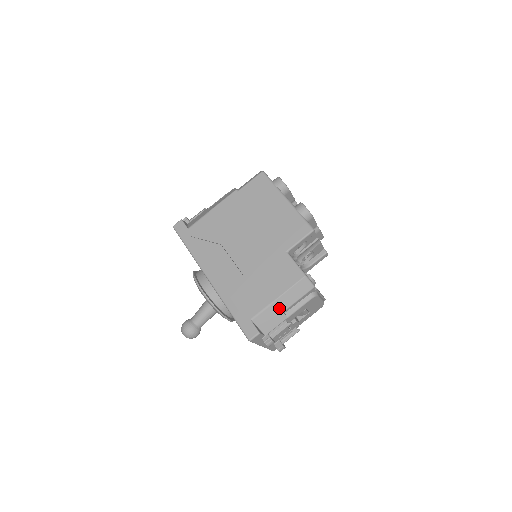
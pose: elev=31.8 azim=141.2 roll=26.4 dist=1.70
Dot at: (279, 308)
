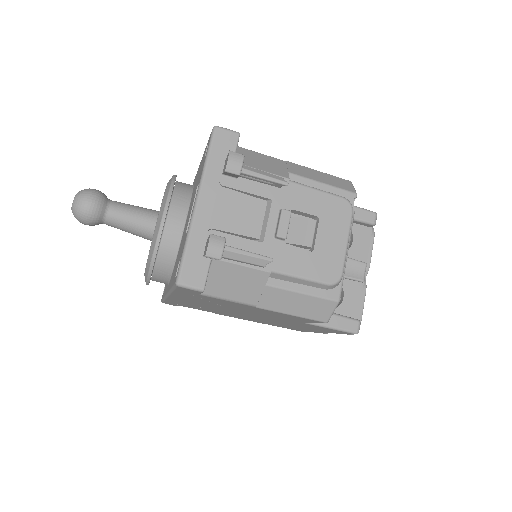
Dot at: (286, 167)
